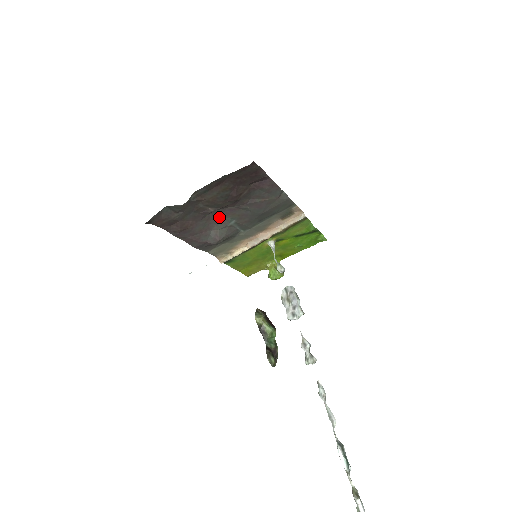
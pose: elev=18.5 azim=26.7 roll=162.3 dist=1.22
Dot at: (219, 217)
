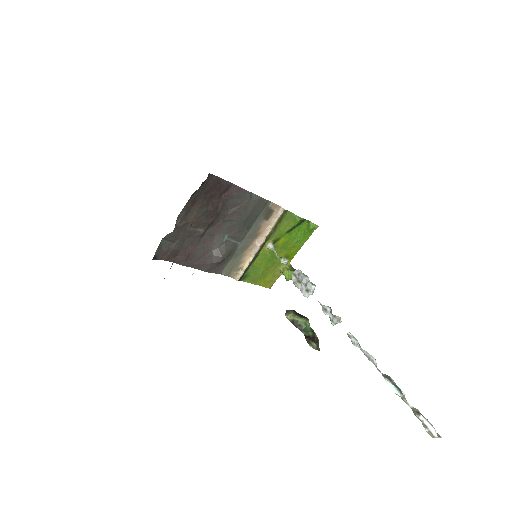
Dot at: (213, 237)
